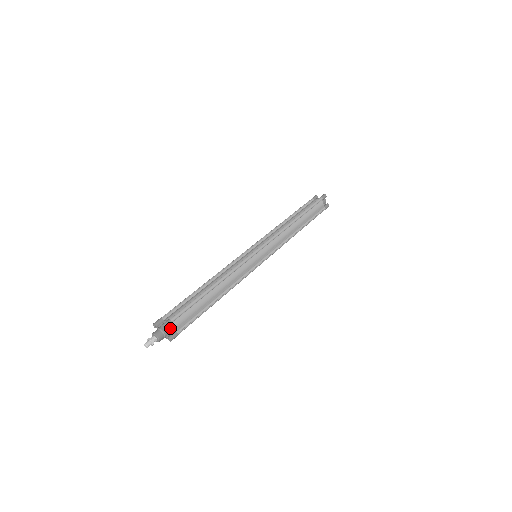
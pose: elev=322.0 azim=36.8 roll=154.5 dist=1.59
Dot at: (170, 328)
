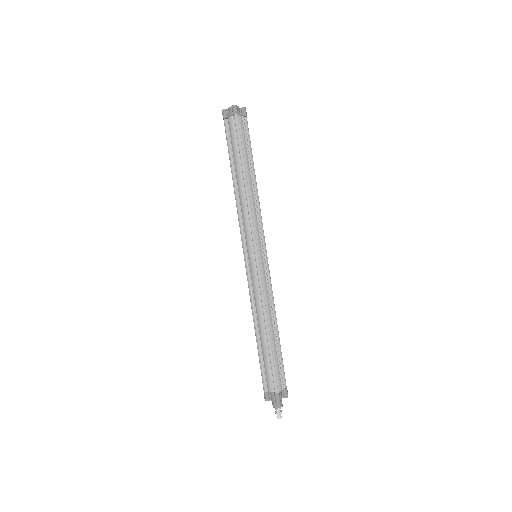
Dot at: (279, 393)
